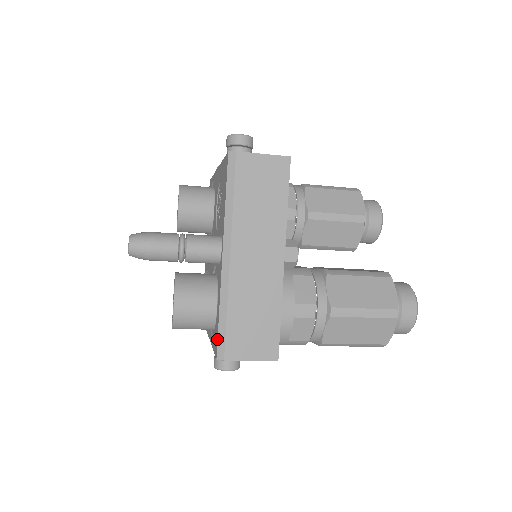
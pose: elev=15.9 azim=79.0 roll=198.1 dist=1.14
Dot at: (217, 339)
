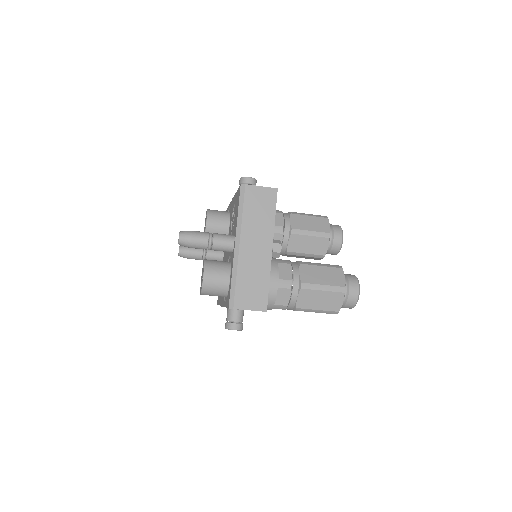
Dot at: (229, 296)
